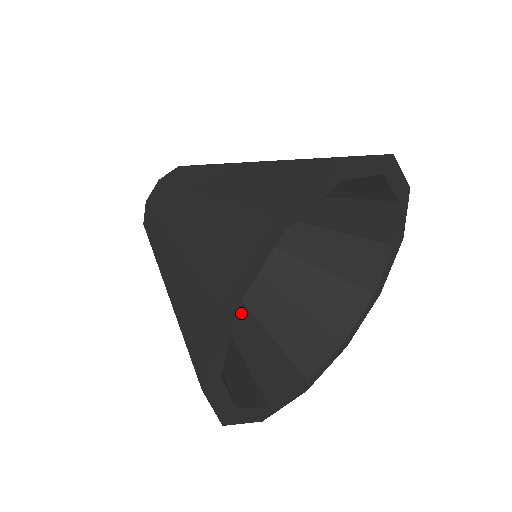
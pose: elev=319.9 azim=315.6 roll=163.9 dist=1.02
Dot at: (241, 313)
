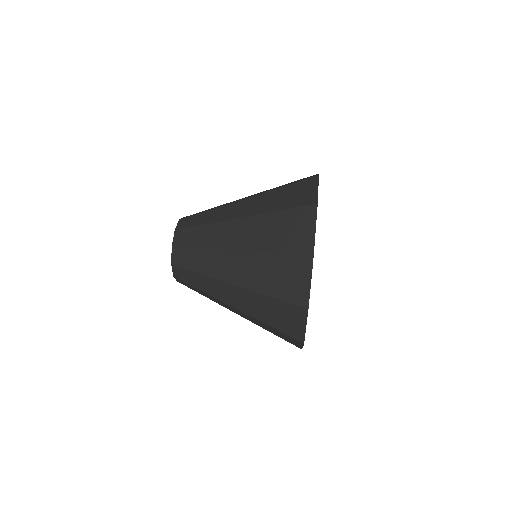
Dot at: occluded
